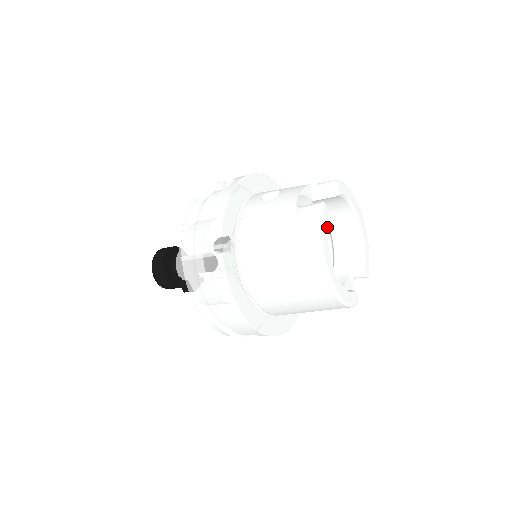
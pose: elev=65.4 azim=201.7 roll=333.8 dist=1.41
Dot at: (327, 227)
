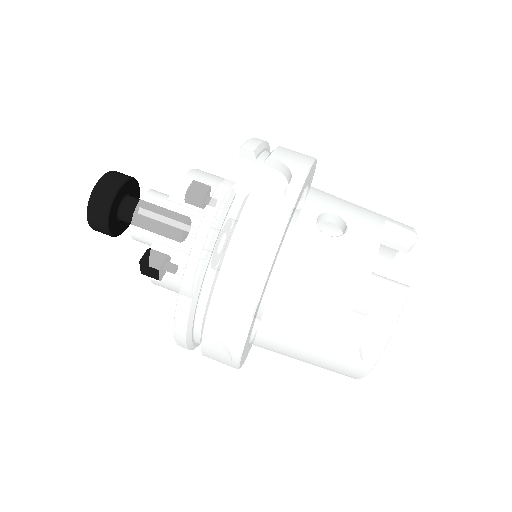
Dot at: occluded
